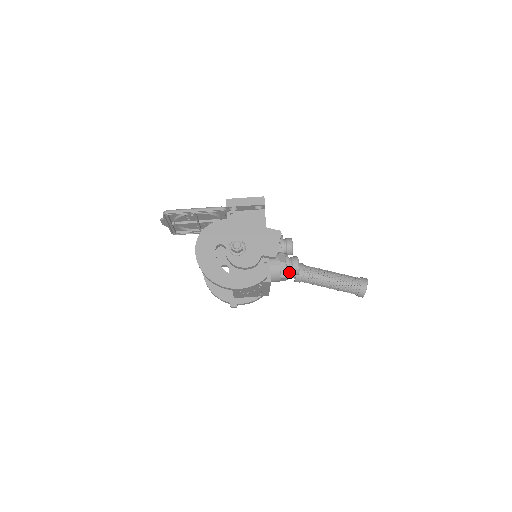
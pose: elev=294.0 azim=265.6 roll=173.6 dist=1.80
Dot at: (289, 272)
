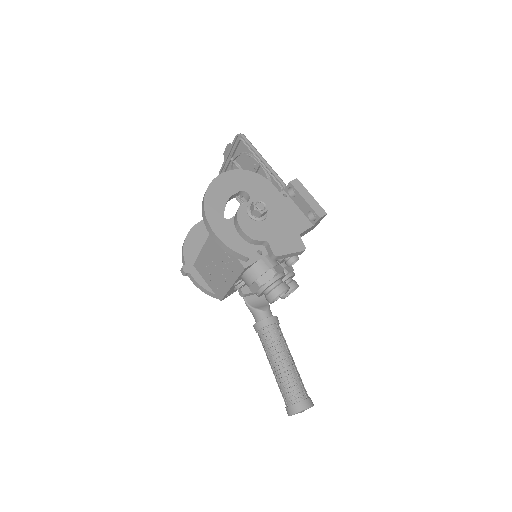
Dot at: (268, 285)
